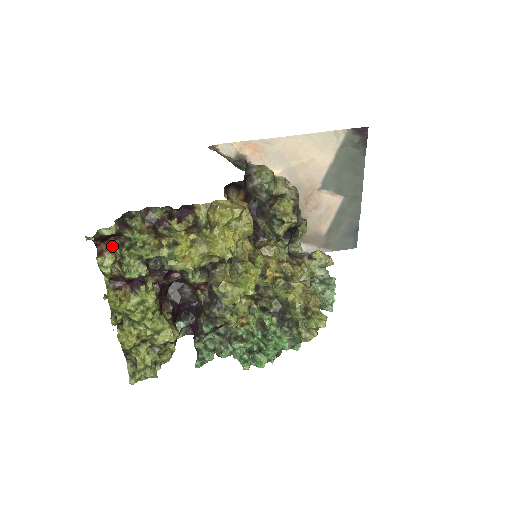
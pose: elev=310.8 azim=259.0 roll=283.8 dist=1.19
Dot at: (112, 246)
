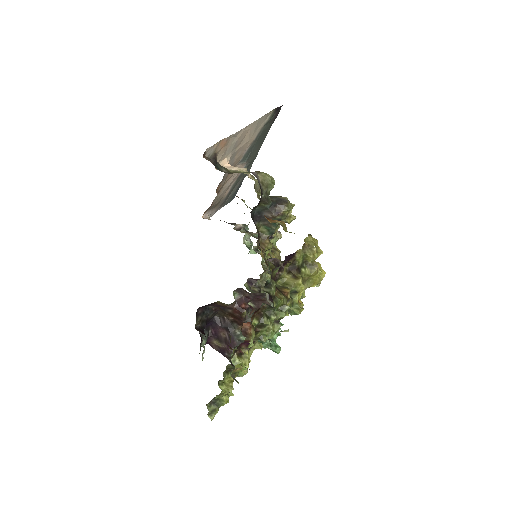
Dot at: (251, 320)
